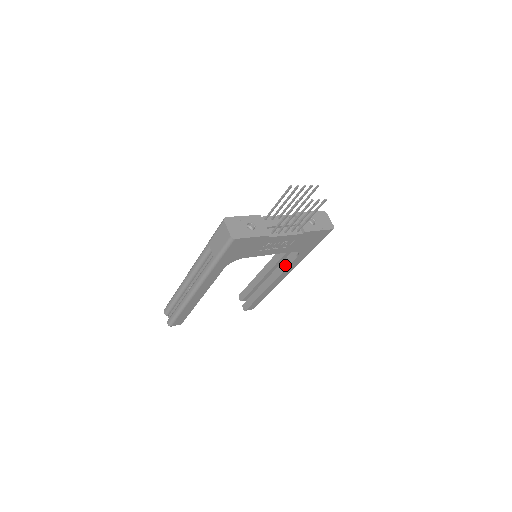
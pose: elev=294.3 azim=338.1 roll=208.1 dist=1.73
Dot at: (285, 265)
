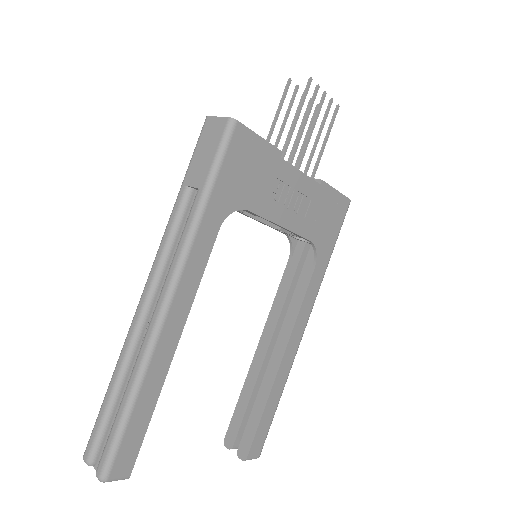
Dot at: (298, 298)
